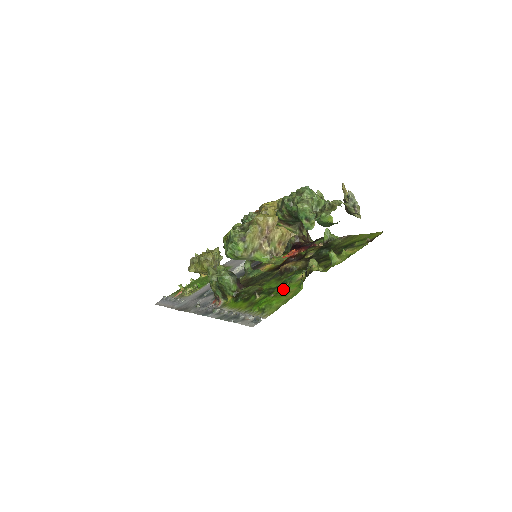
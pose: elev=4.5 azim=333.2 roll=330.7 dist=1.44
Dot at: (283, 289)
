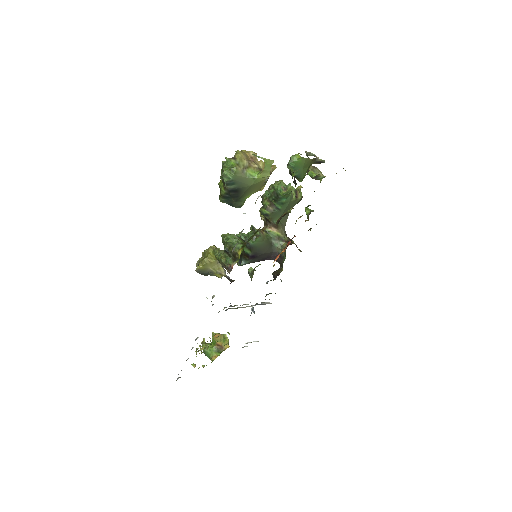
Dot at: occluded
